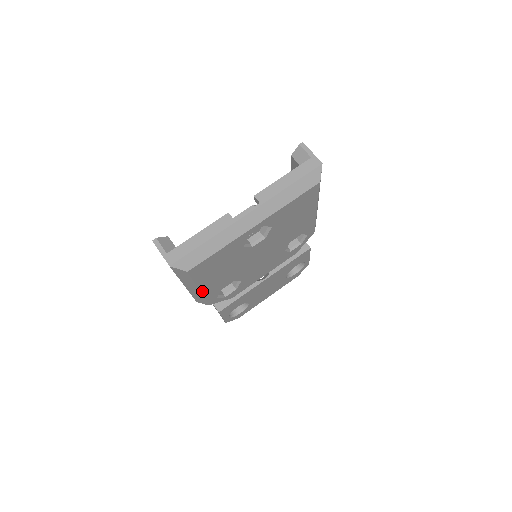
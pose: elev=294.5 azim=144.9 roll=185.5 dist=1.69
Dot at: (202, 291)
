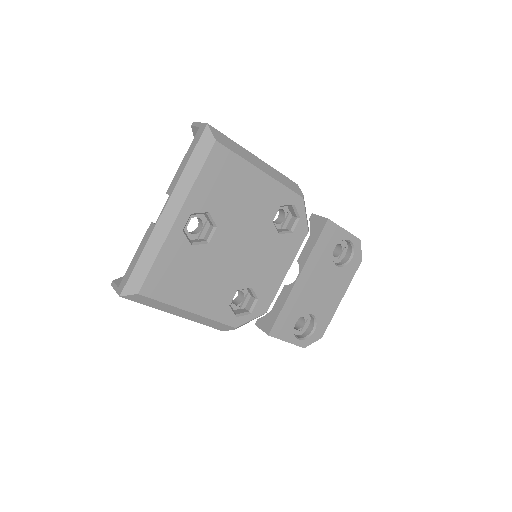
Dot at: (197, 313)
